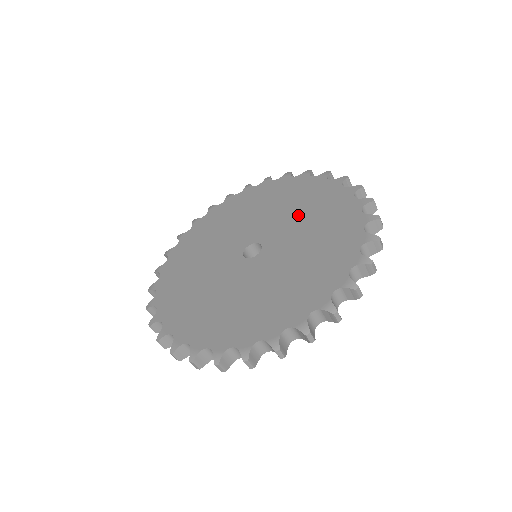
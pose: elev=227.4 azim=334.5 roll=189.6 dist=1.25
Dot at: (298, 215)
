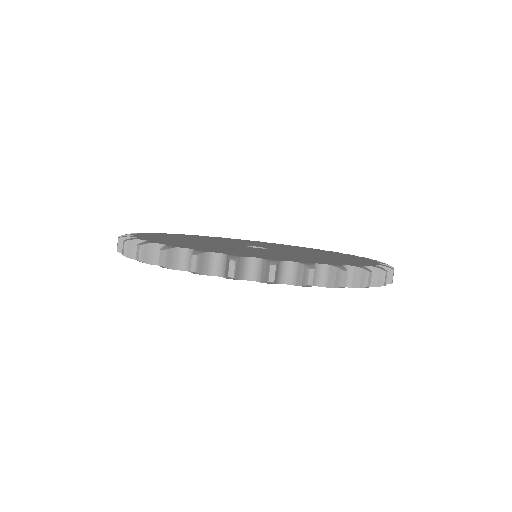
Dot at: (293, 248)
